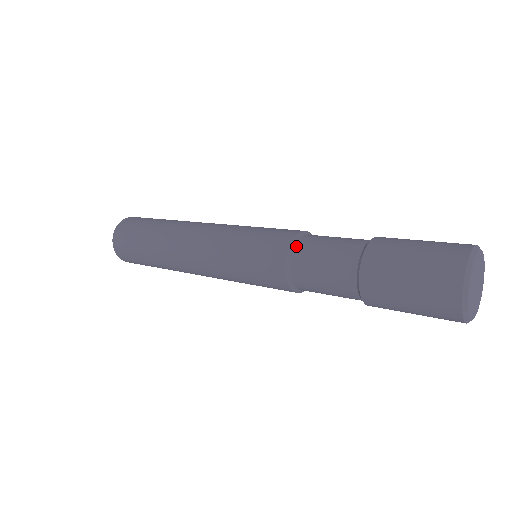
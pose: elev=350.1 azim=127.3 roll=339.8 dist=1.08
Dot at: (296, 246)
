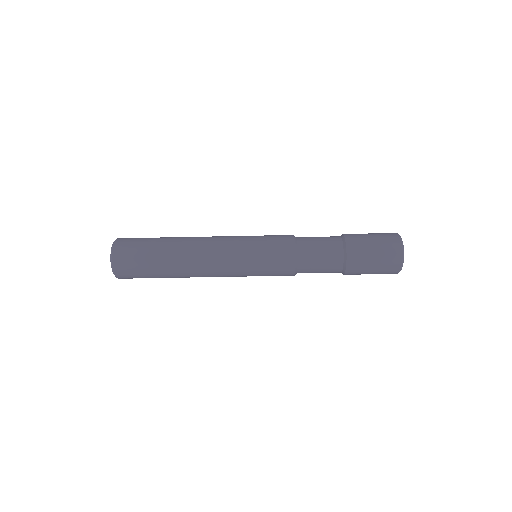
Dot at: (298, 240)
